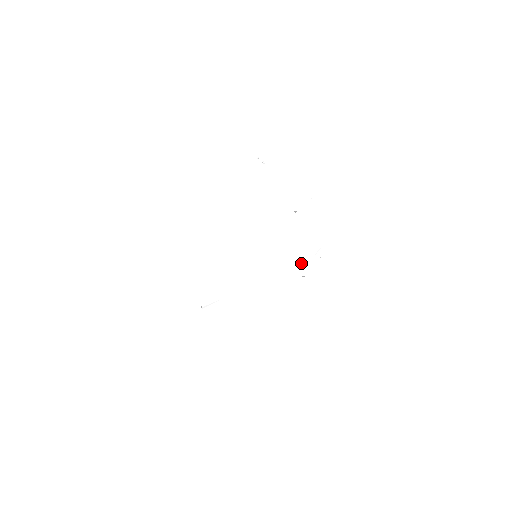
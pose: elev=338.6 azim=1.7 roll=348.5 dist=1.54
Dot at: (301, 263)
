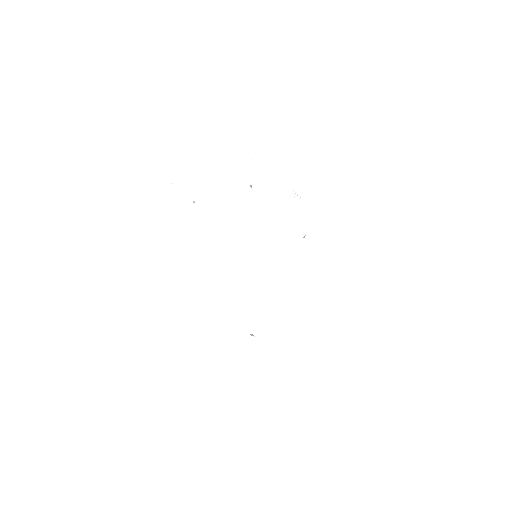
Dot at: (293, 229)
